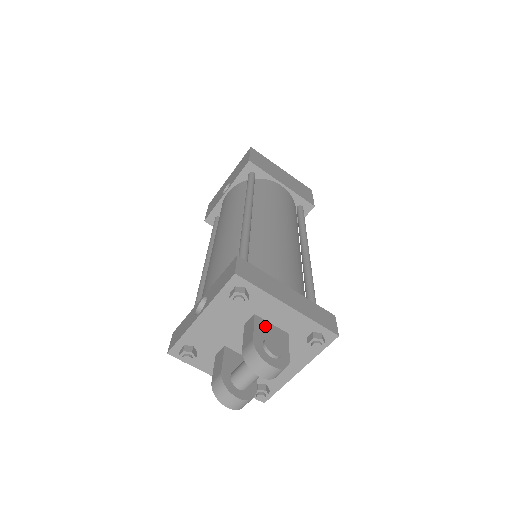
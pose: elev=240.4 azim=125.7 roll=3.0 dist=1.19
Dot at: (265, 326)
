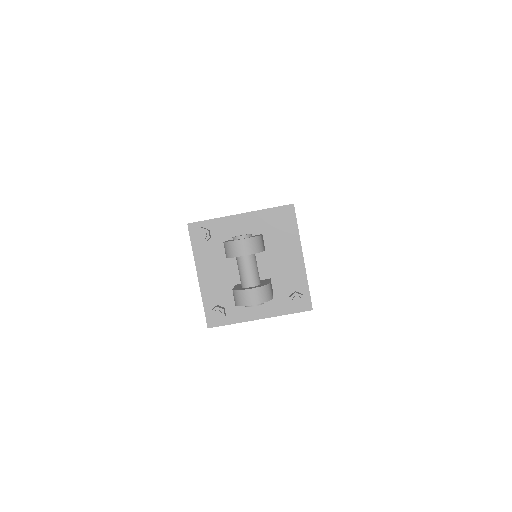
Dot at: occluded
